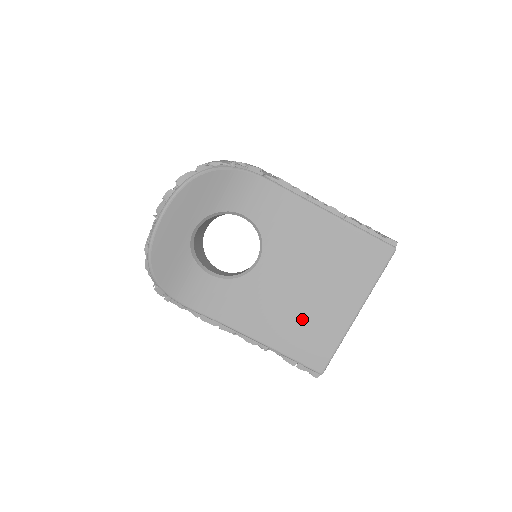
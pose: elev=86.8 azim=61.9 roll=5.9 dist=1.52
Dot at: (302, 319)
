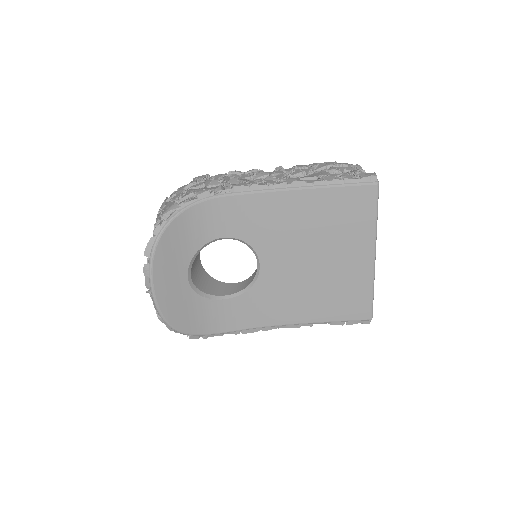
Dot at: (327, 288)
